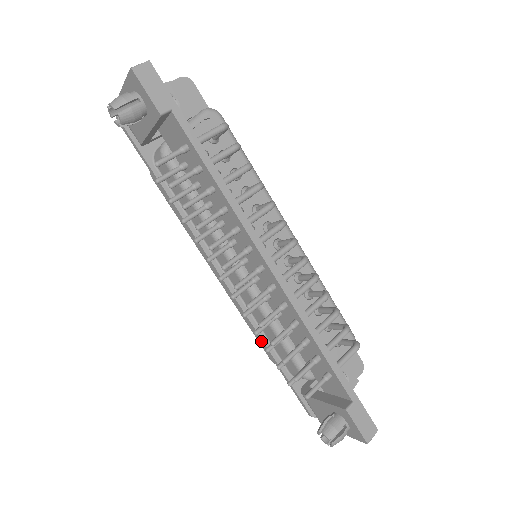
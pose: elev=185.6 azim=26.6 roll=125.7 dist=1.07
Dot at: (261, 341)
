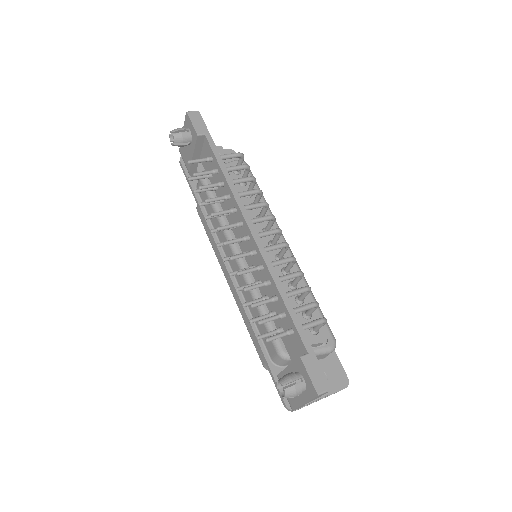
Dot at: (250, 326)
